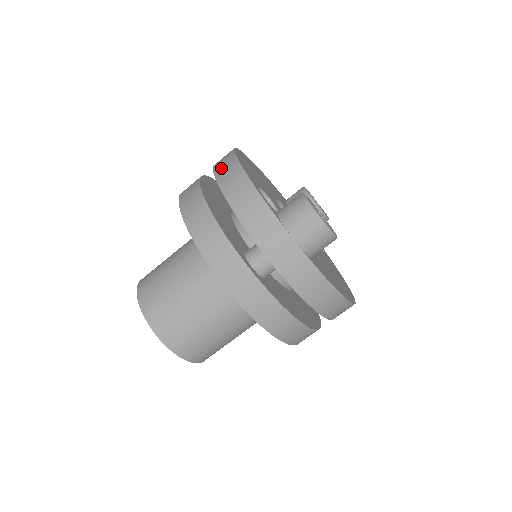
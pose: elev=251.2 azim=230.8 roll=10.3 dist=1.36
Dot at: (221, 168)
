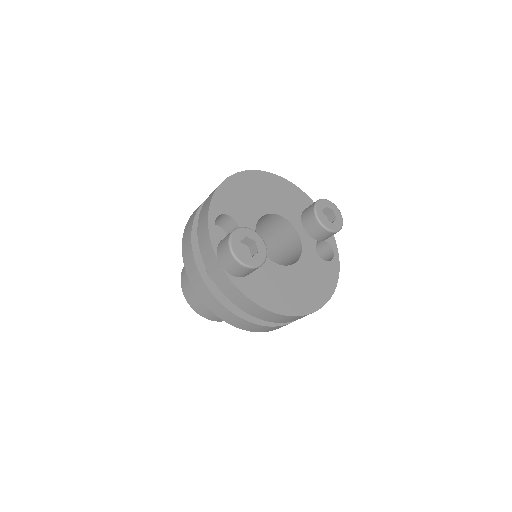
Dot at: occluded
